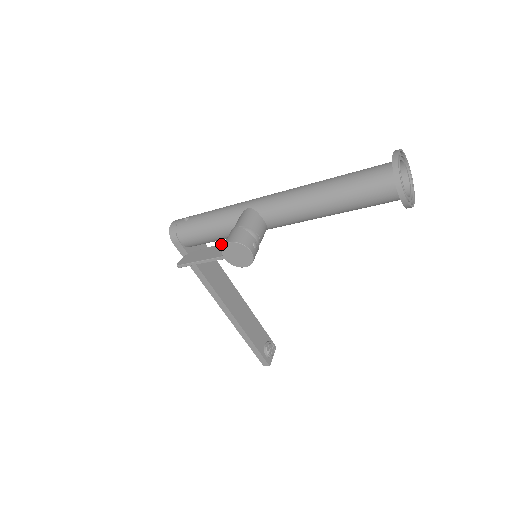
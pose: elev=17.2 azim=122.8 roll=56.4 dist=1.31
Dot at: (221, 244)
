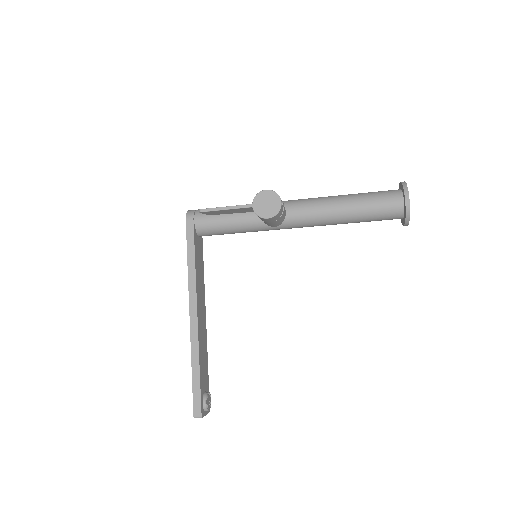
Dot at: occluded
